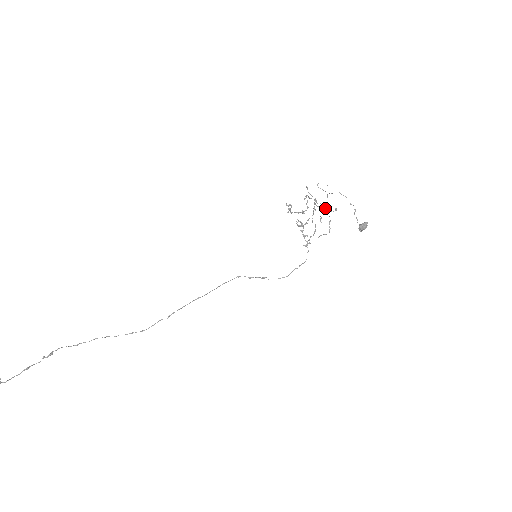
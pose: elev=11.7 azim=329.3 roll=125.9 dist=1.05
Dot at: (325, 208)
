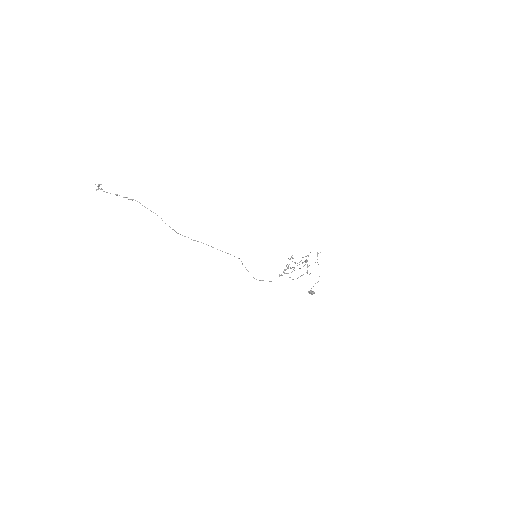
Dot at: occluded
